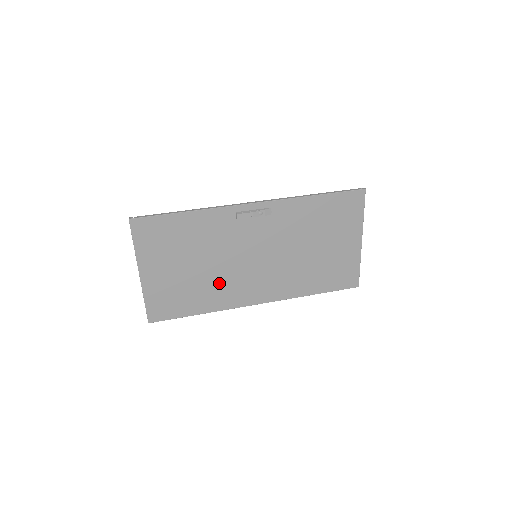
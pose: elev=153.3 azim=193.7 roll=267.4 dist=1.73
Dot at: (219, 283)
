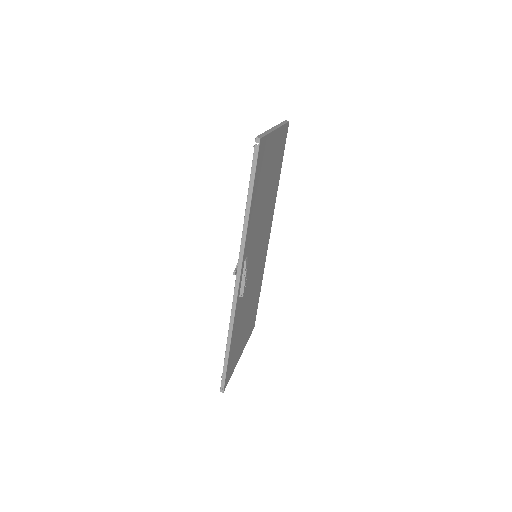
Dot at: (256, 283)
